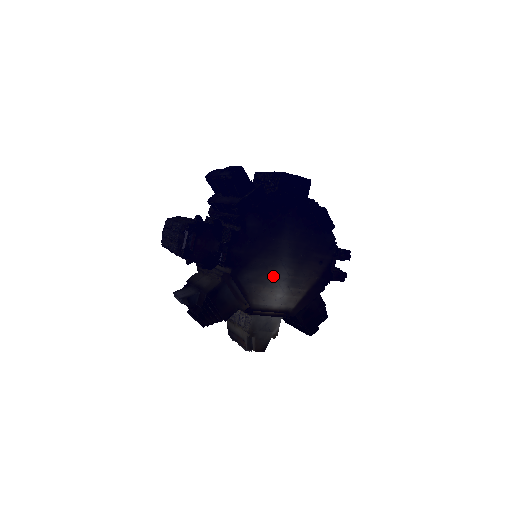
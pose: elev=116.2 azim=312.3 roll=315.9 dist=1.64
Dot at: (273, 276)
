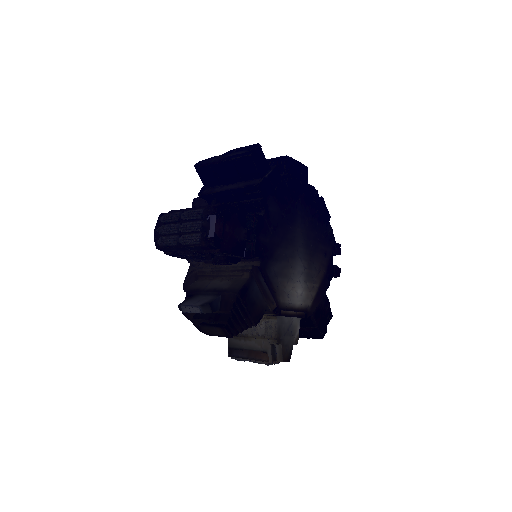
Dot at: (293, 269)
